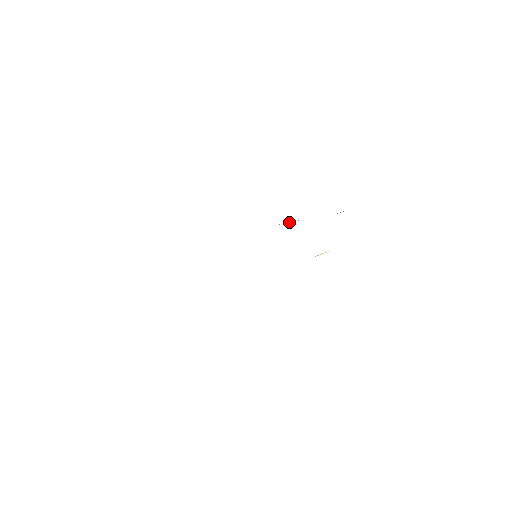
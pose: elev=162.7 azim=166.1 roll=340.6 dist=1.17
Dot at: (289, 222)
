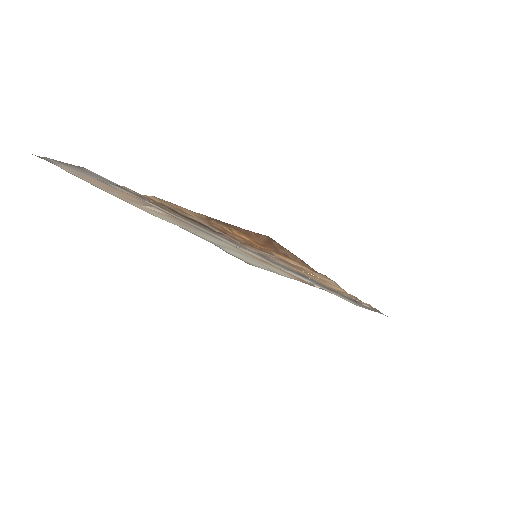
Dot at: (315, 285)
